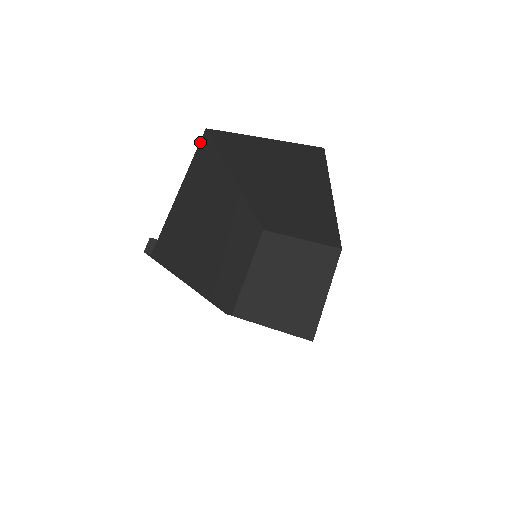
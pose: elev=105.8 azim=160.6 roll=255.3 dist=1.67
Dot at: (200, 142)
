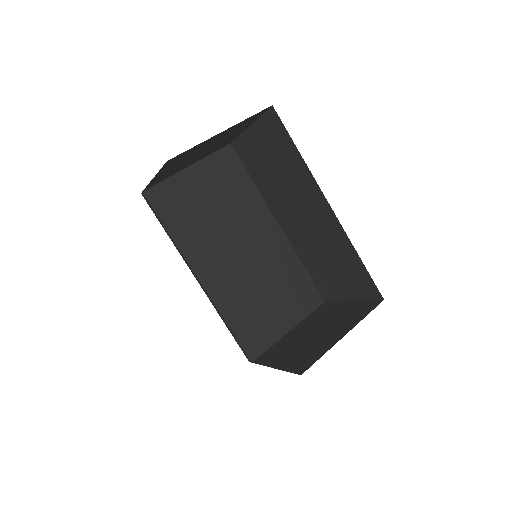
Dot at: (222, 149)
